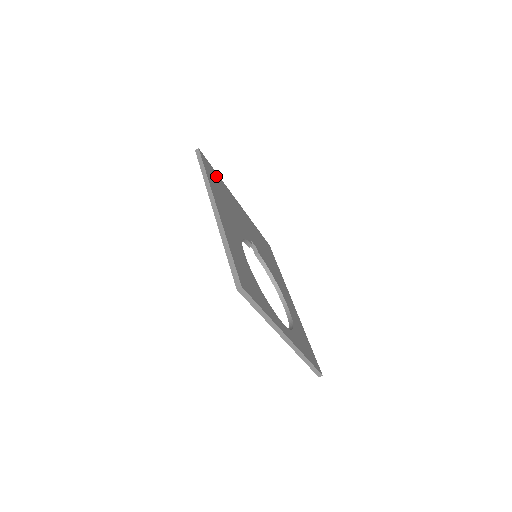
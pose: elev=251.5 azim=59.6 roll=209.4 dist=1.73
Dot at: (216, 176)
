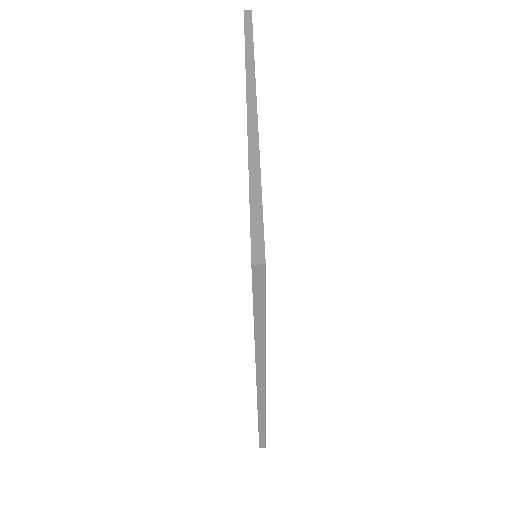
Dot at: occluded
